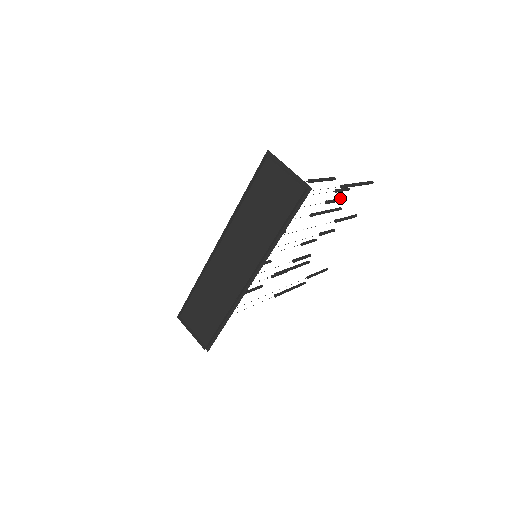
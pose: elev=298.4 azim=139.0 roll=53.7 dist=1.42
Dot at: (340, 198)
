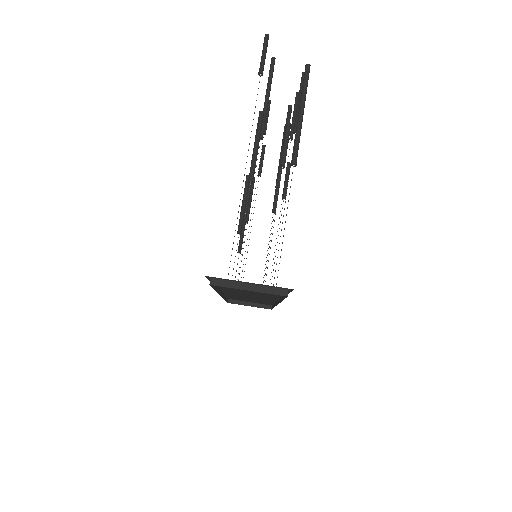
Dot at: (287, 128)
